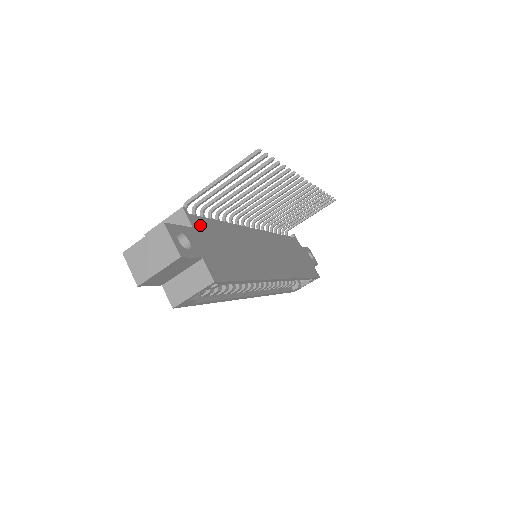
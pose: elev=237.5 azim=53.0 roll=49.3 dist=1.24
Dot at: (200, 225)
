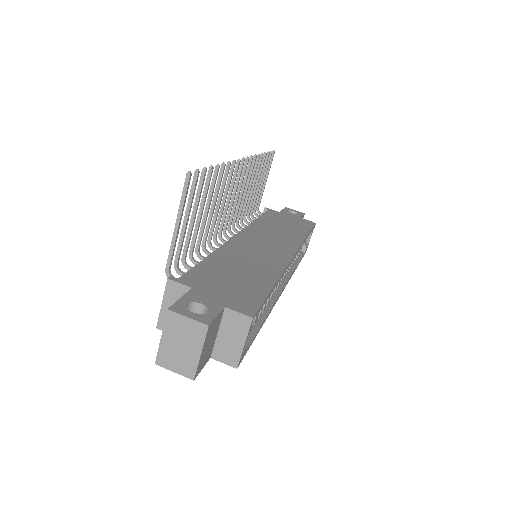
Dot at: (195, 279)
